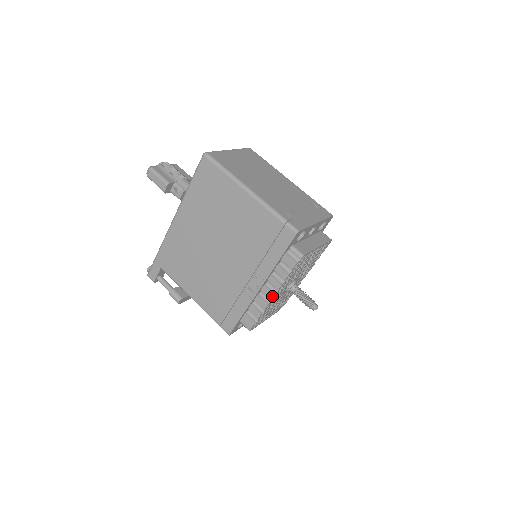
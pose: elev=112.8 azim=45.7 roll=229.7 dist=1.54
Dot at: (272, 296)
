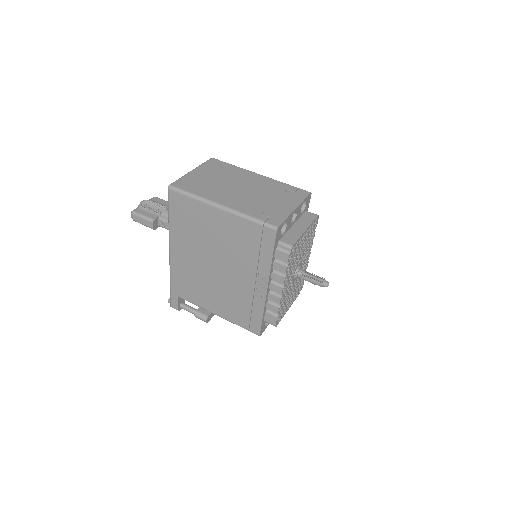
Dot at: (281, 291)
